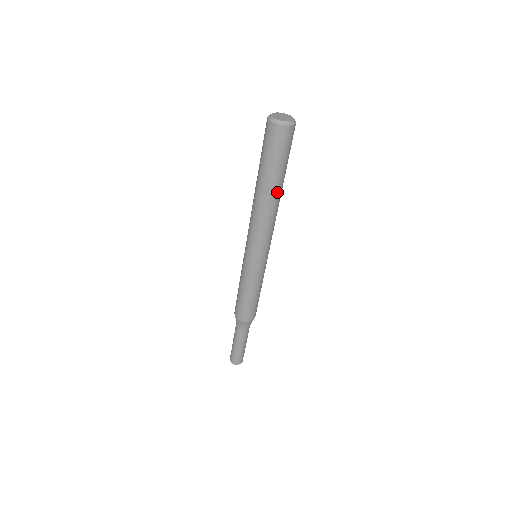
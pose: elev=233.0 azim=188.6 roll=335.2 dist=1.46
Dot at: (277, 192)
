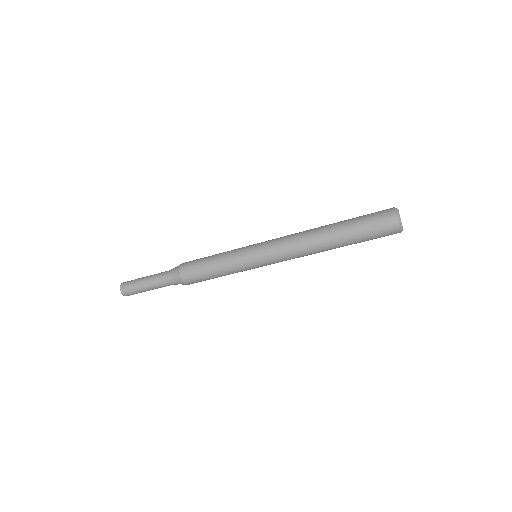
Dot at: (335, 248)
